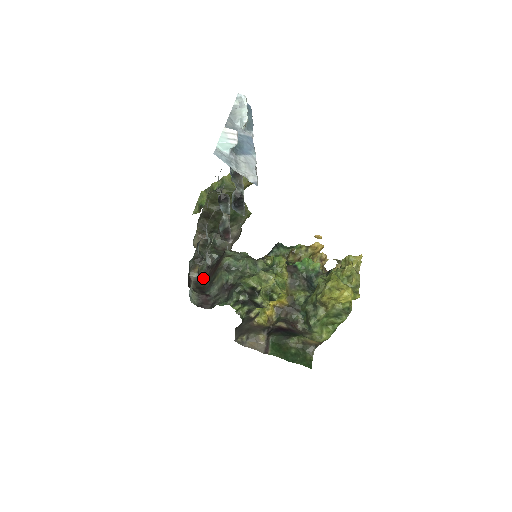
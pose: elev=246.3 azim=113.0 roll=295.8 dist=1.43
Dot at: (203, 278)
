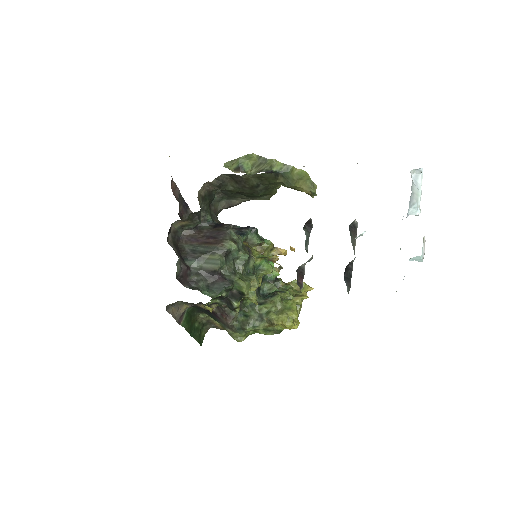
Dot at: (182, 234)
